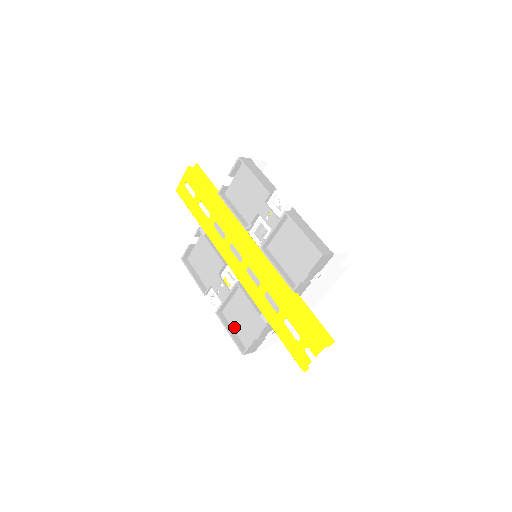
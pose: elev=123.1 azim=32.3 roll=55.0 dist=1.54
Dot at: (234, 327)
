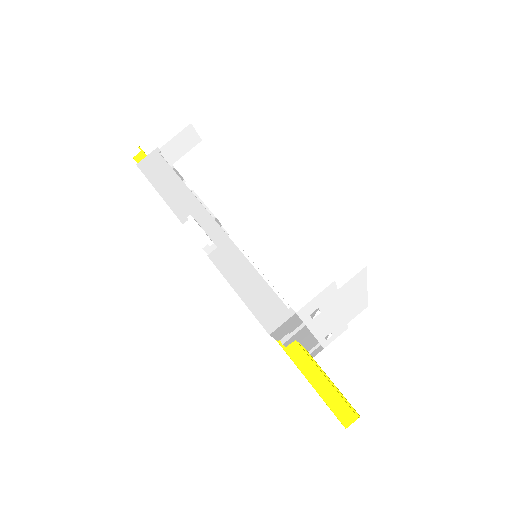
Dot at: occluded
